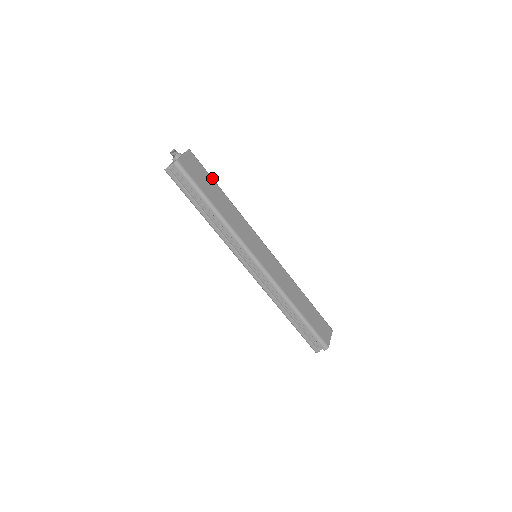
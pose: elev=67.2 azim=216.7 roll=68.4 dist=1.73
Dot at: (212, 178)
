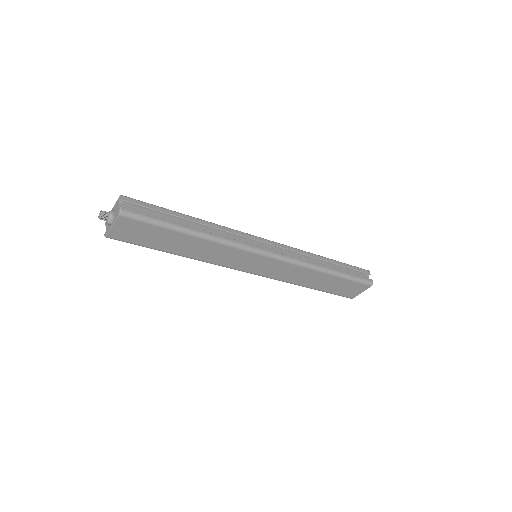
Dot at: (166, 228)
